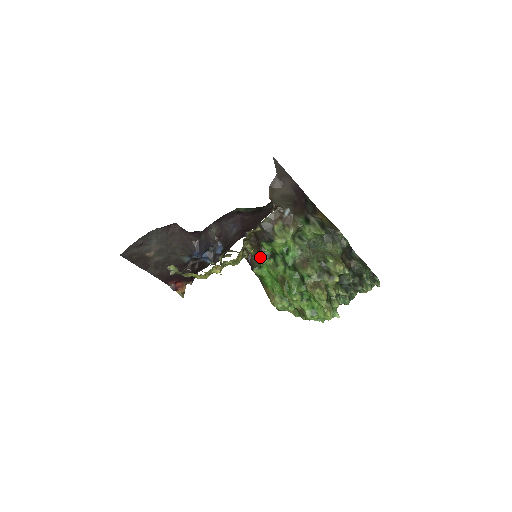
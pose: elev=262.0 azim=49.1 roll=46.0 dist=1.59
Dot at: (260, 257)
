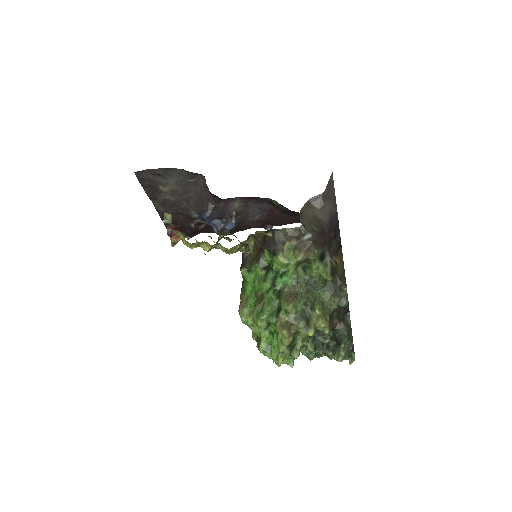
Dot at: (255, 261)
